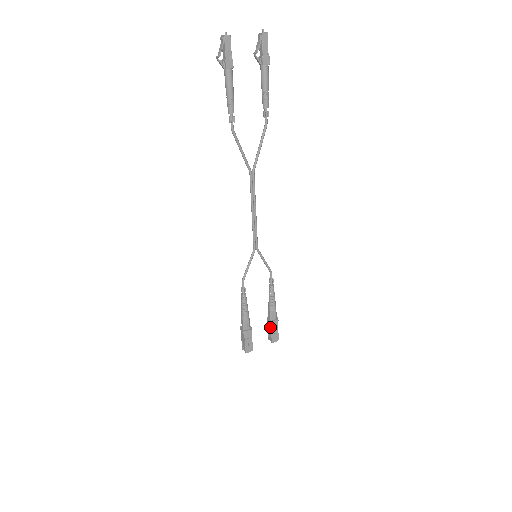
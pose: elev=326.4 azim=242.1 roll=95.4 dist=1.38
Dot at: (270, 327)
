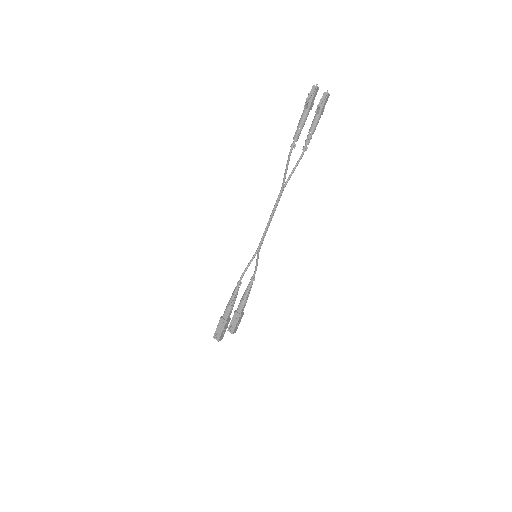
Dot at: (237, 319)
